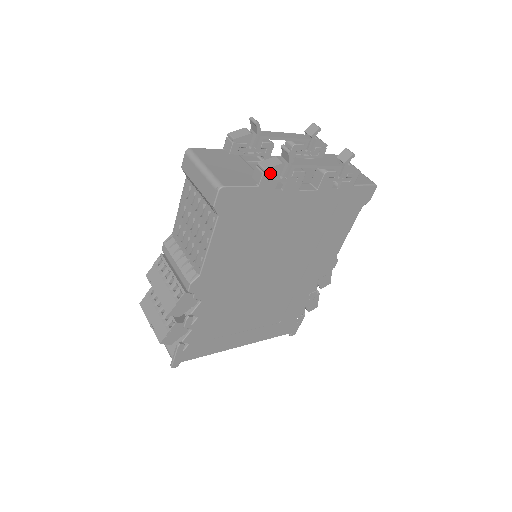
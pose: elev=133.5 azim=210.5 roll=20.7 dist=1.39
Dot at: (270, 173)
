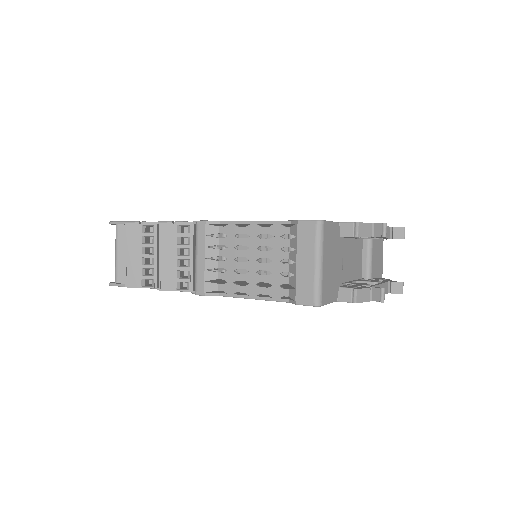
Dot at: occluded
